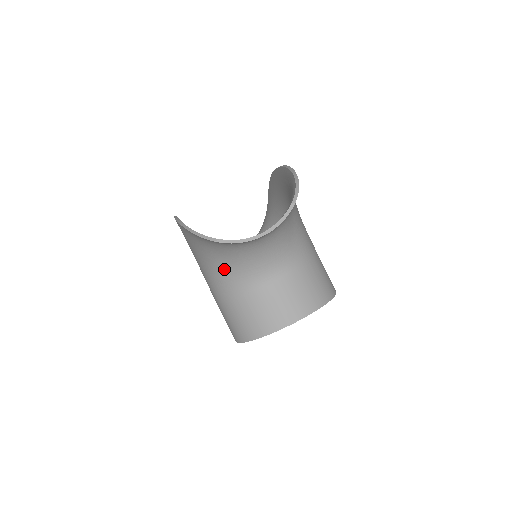
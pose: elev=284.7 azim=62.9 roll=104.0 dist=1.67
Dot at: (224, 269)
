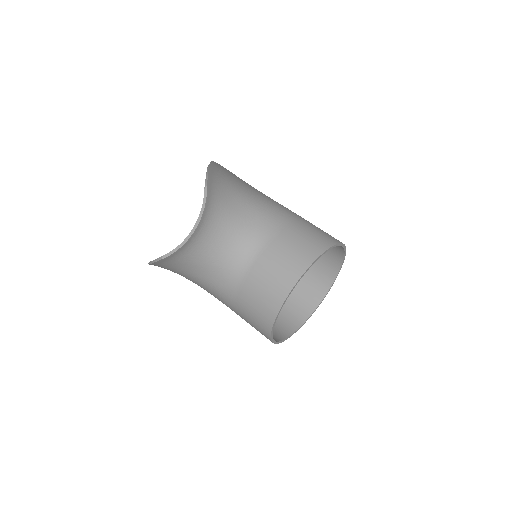
Dot at: (209, 281)
